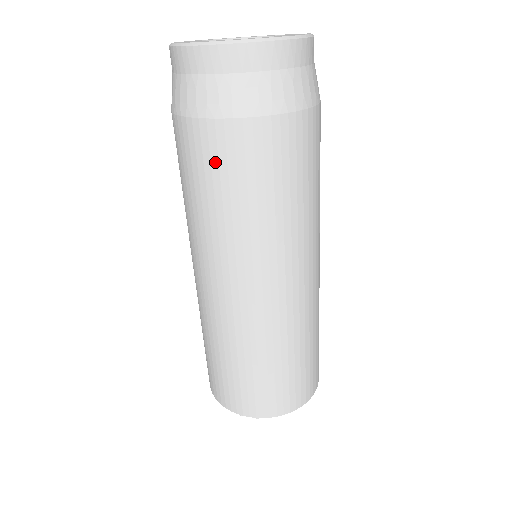
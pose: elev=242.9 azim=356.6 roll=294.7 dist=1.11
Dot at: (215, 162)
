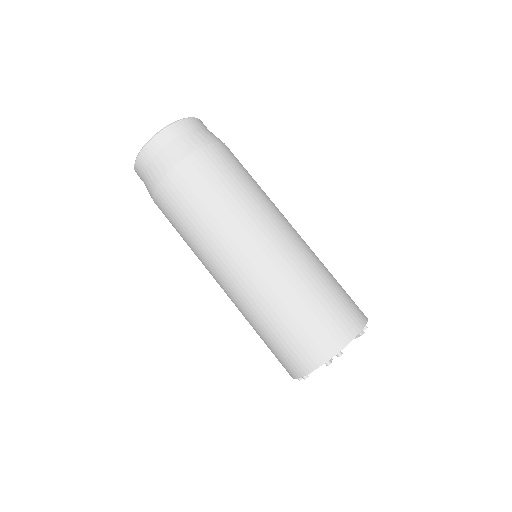
Dot at: (167, 217)
